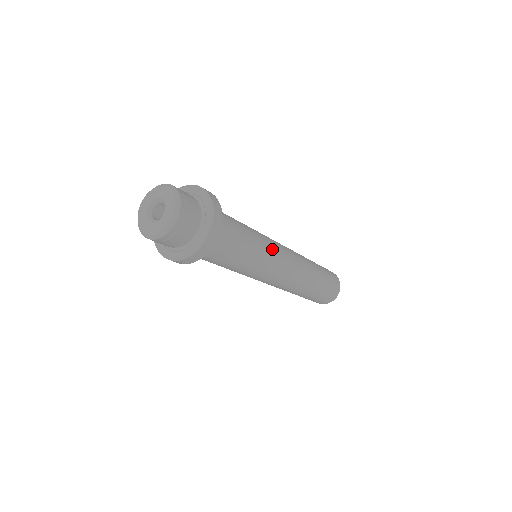
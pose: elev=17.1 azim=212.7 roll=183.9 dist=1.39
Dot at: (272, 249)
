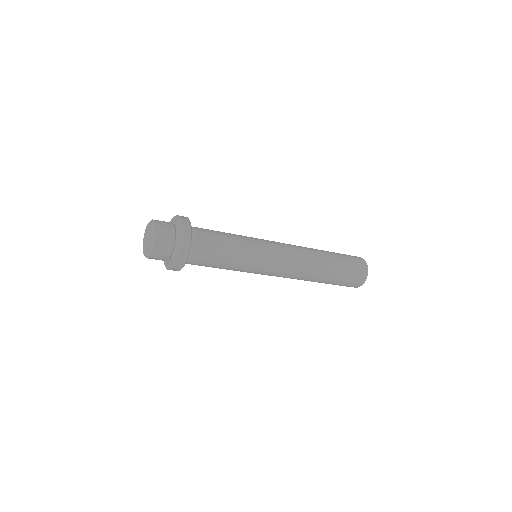
Dot at: (258, 240)
